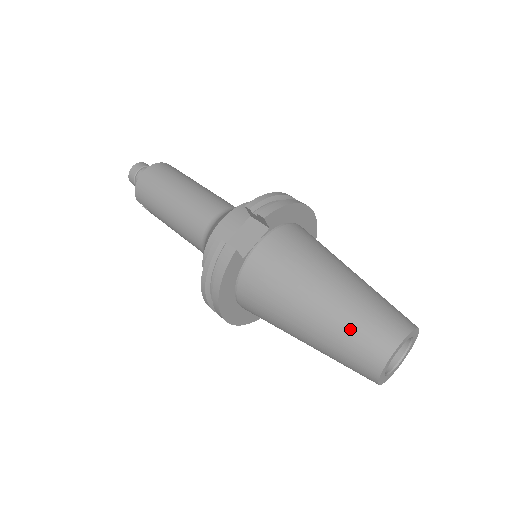
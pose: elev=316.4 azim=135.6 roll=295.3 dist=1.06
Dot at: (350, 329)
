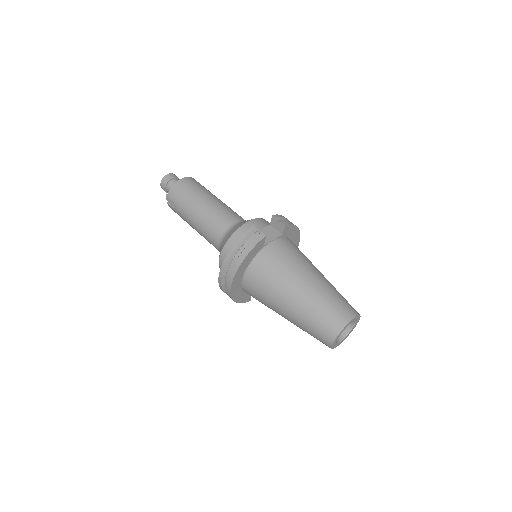
Dot at: (326, 303)
